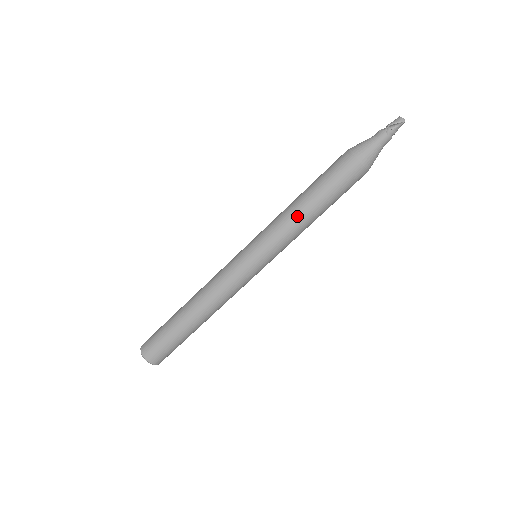
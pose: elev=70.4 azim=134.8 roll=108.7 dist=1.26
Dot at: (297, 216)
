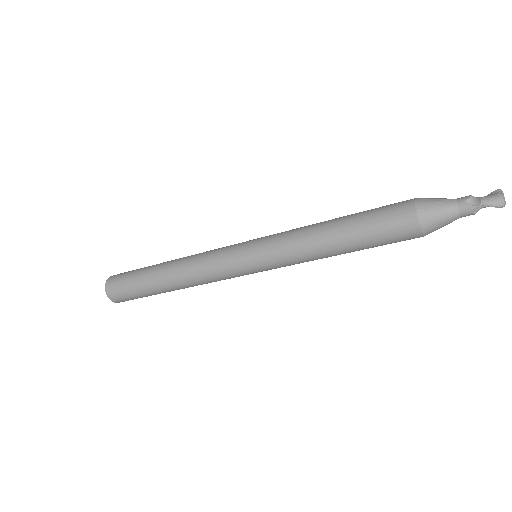
Dot at: (320, 253)
